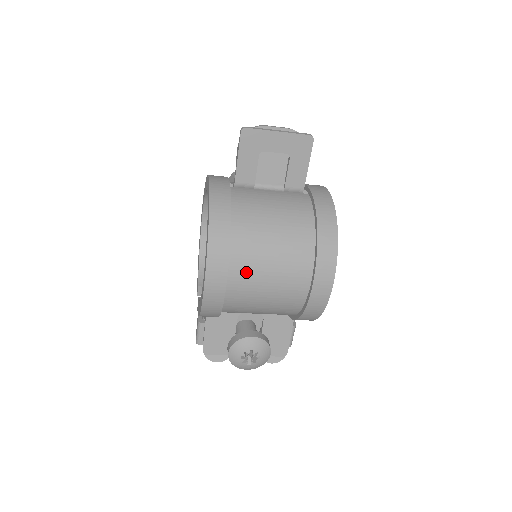
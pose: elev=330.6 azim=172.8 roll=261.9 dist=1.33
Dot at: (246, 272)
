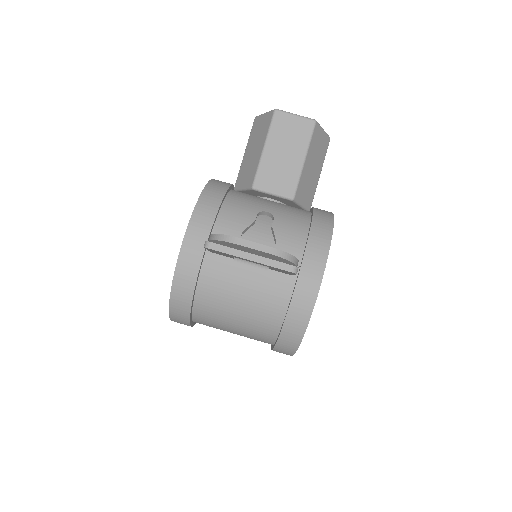
Dot at: (210, 326)
